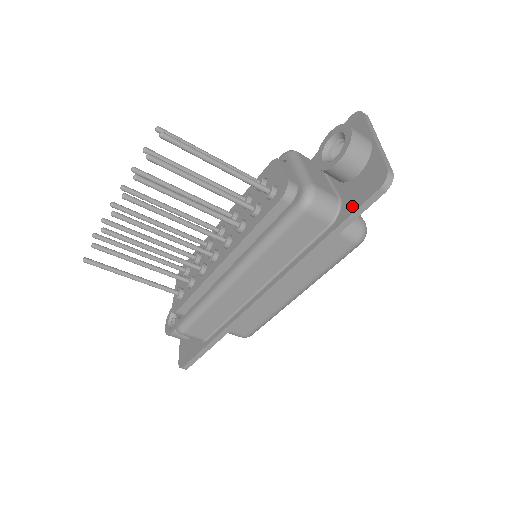
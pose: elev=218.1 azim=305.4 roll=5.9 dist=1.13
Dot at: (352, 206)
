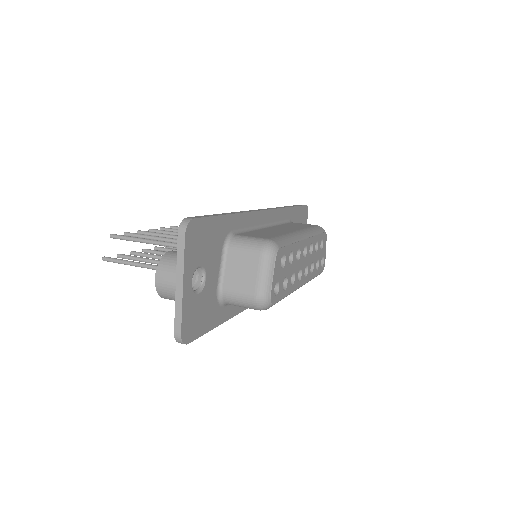
Dot at: occluded
